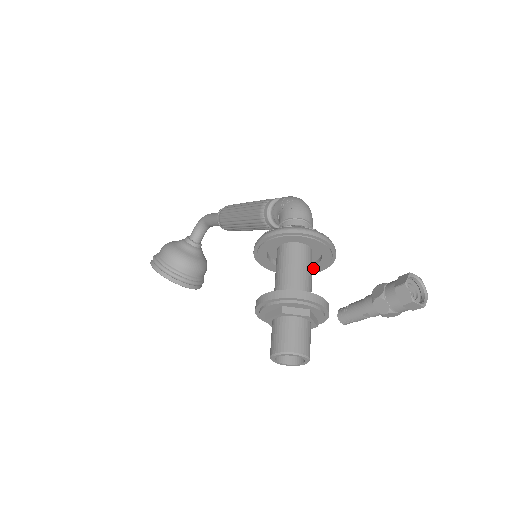
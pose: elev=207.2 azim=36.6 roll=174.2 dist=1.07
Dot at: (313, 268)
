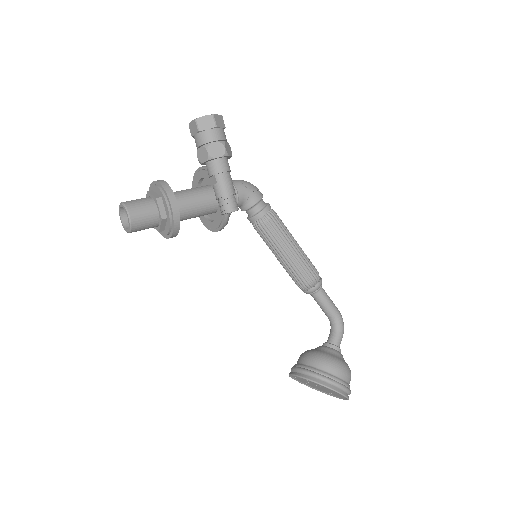
Dot at: occluded
